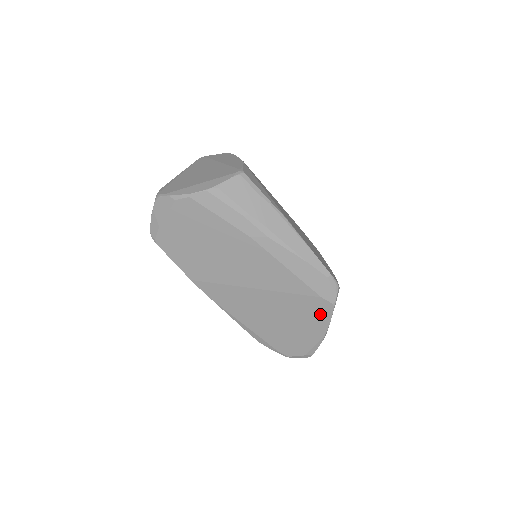
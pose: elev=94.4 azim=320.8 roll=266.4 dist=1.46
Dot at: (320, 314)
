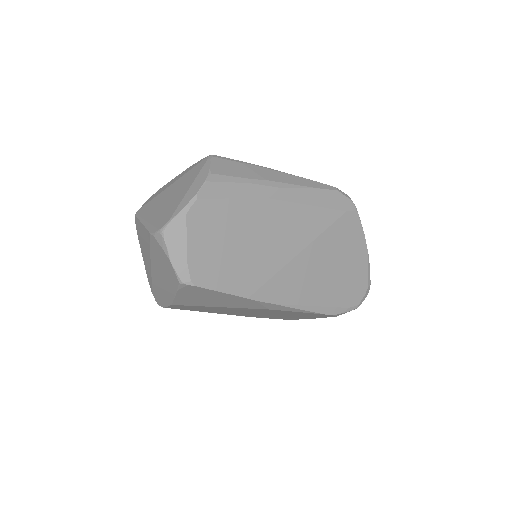
Dot at: (354, 231)
